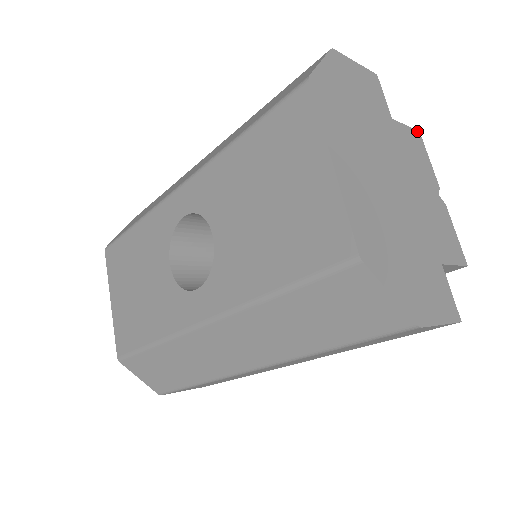
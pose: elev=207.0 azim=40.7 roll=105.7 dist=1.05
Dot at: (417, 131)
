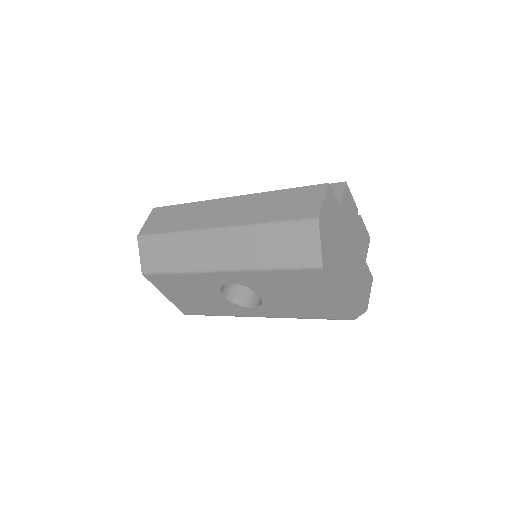
Dot at: (345, 184)
